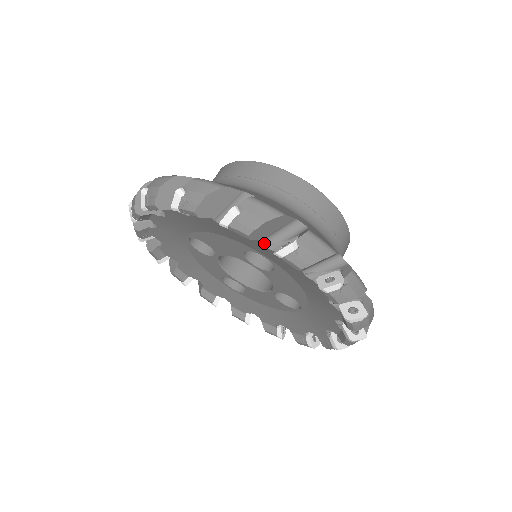
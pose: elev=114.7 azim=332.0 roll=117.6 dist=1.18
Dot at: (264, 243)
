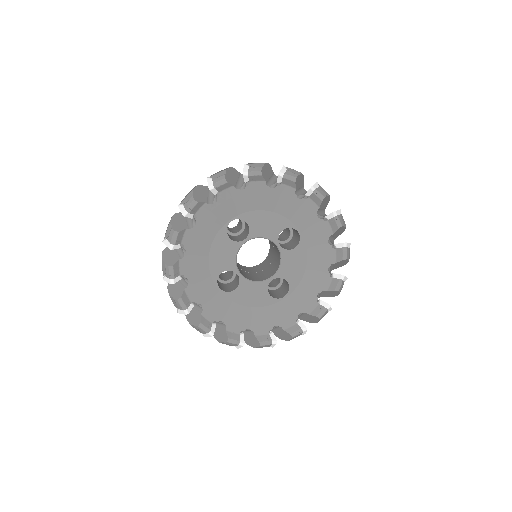
Dot at: (317, 213)
